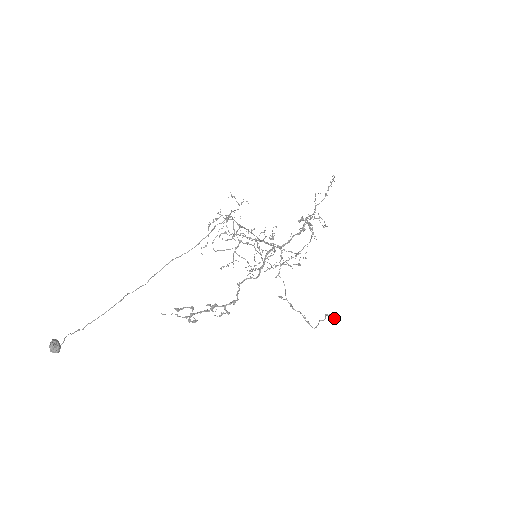
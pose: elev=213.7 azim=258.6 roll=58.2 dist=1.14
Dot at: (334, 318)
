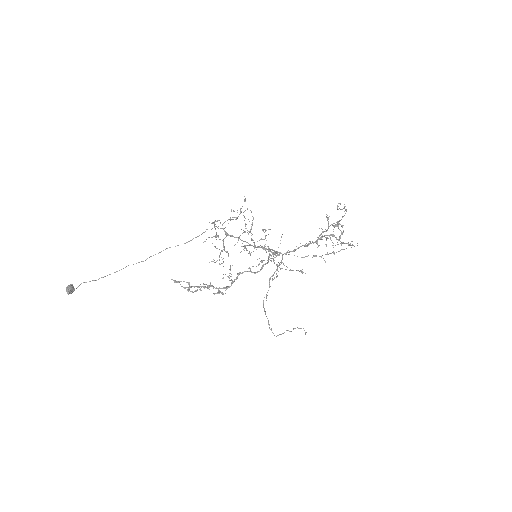
Dot at: (306, 332)
